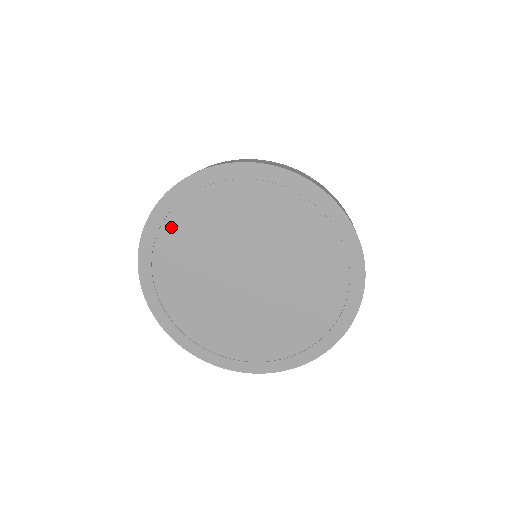
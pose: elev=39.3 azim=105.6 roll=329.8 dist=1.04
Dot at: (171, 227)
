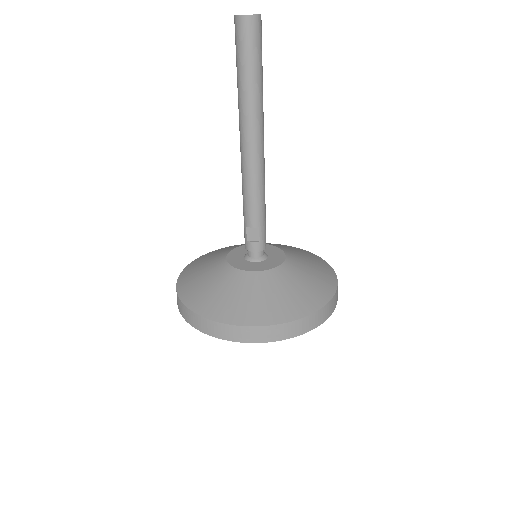
Dot at: occluded
